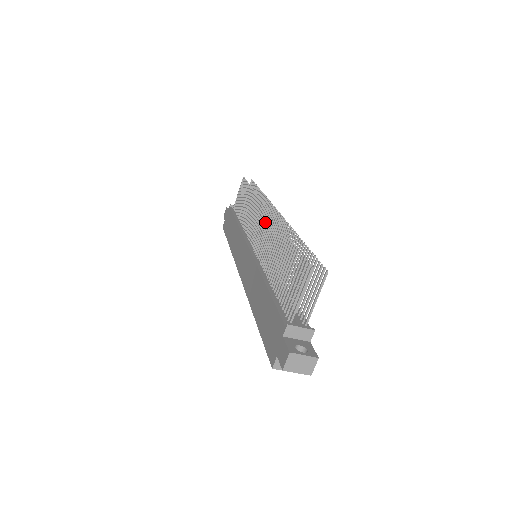
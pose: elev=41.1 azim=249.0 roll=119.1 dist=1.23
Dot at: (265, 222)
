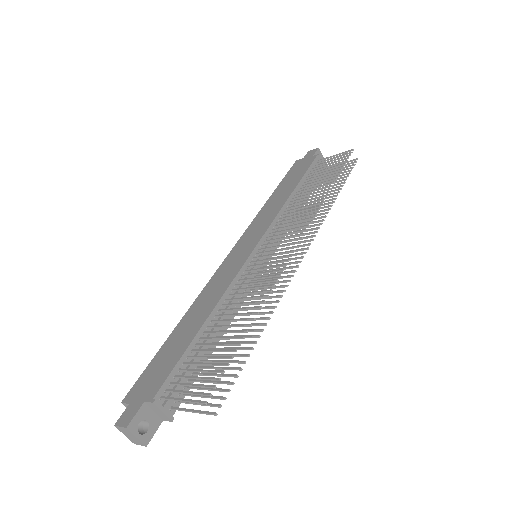
Dot at: (283, 253)
